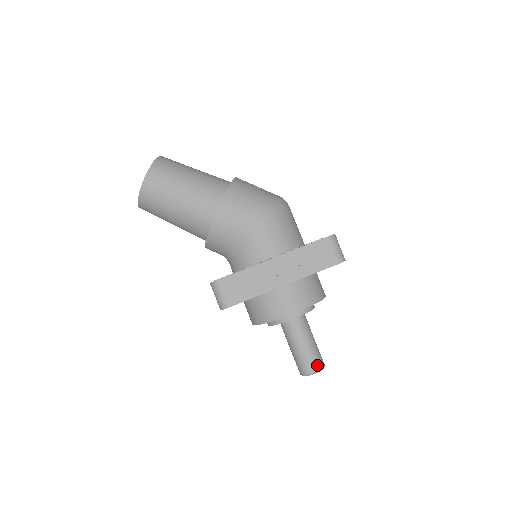
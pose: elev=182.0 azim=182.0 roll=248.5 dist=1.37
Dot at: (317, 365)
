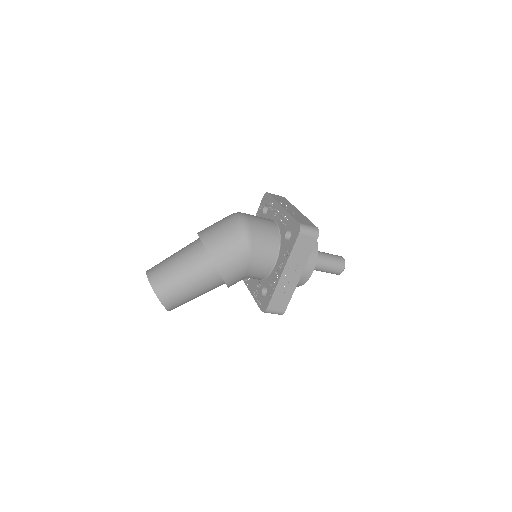
Dot at: (341, 266)
